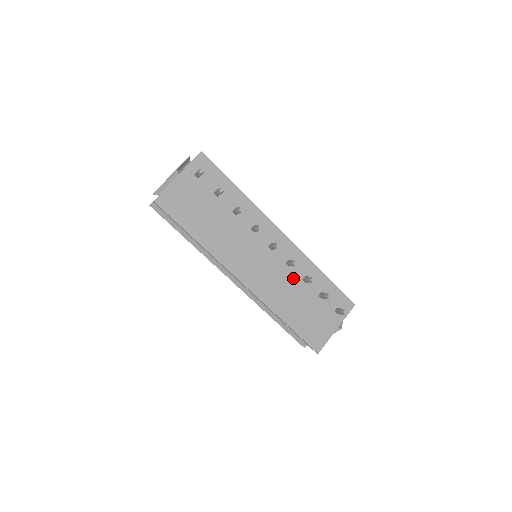
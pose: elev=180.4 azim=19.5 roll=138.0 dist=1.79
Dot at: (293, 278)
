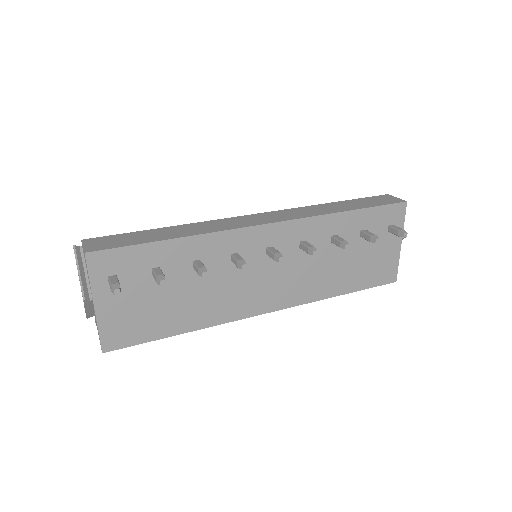
Dot at: (319, 252)
